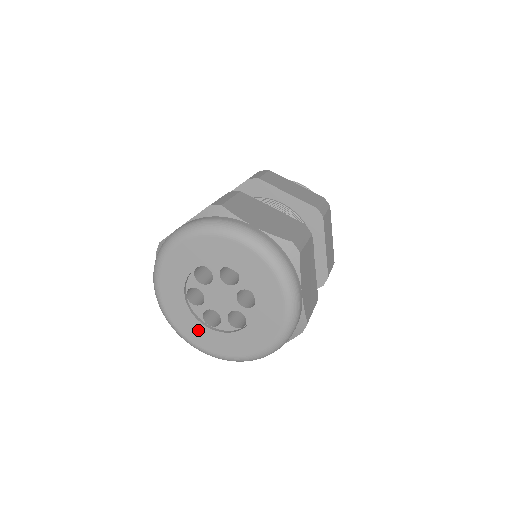
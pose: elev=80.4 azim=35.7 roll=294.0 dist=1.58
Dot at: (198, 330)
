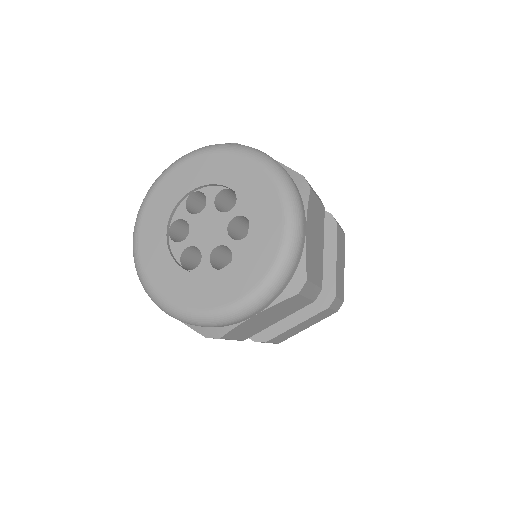
Dot at: (170, 273)
